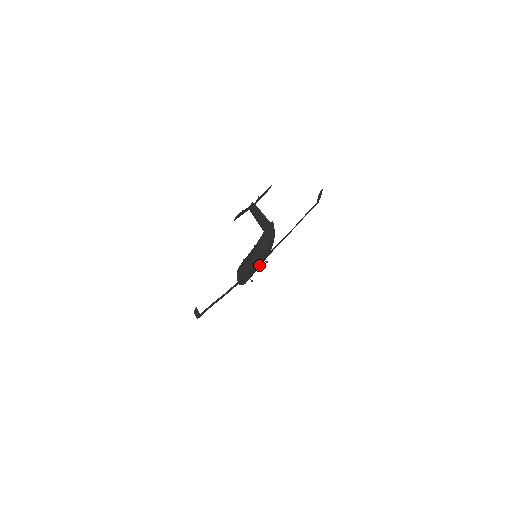
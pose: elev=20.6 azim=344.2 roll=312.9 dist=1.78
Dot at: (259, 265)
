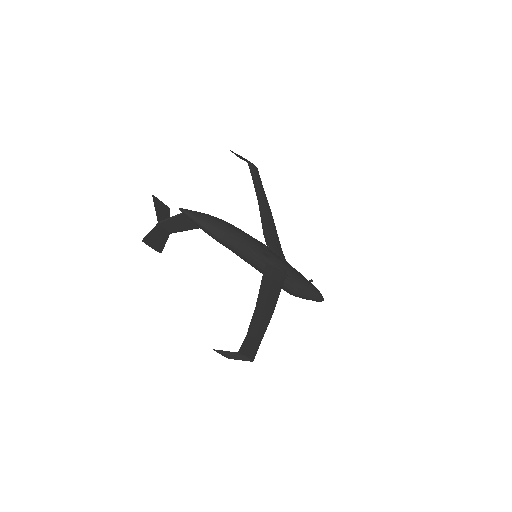
Dot at: (267, 257)
